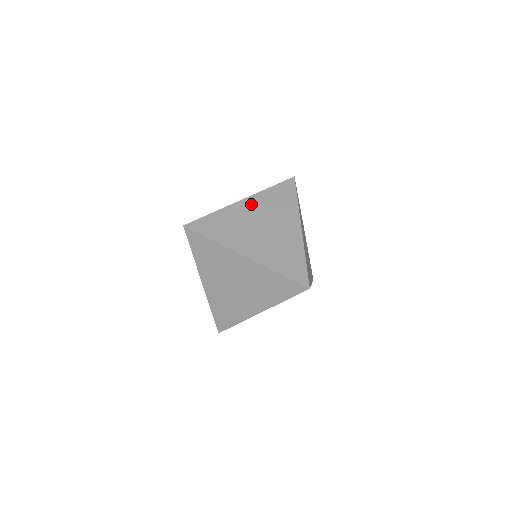
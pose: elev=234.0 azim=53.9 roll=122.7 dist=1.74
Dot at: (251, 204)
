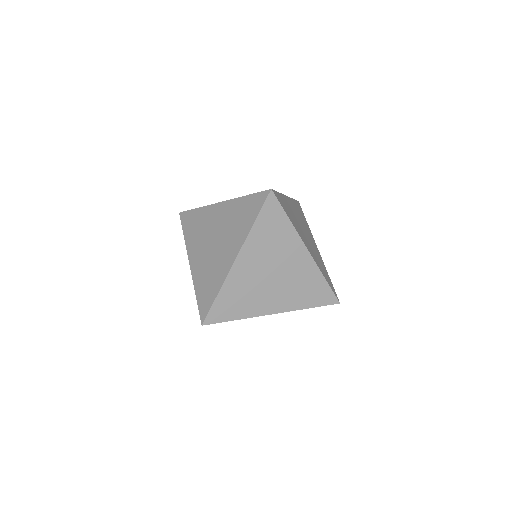
Dot at: (247, 258)
